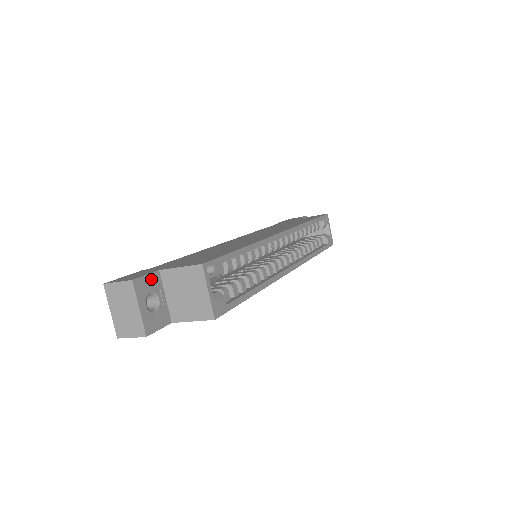
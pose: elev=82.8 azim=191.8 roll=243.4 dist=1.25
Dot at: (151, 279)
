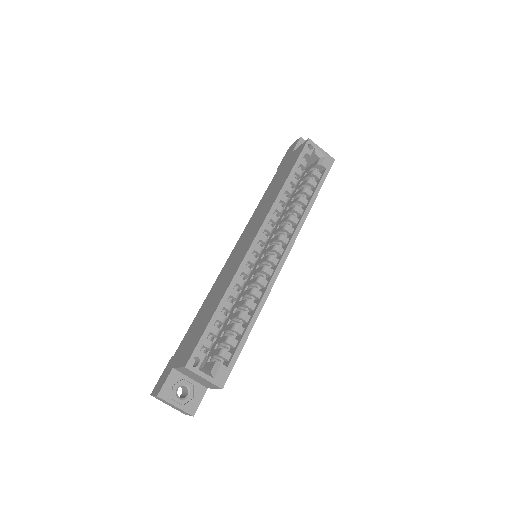
Dot at: (171, 380)
